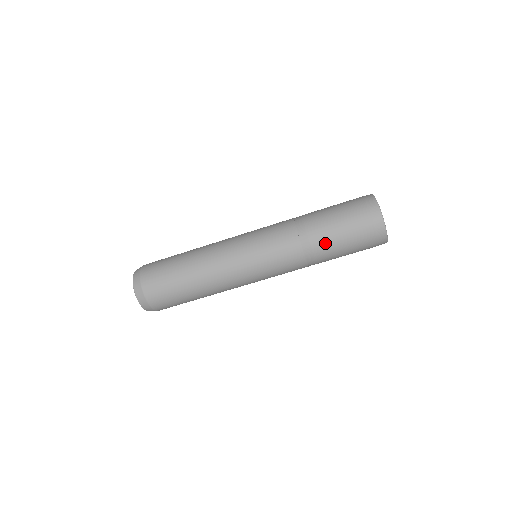
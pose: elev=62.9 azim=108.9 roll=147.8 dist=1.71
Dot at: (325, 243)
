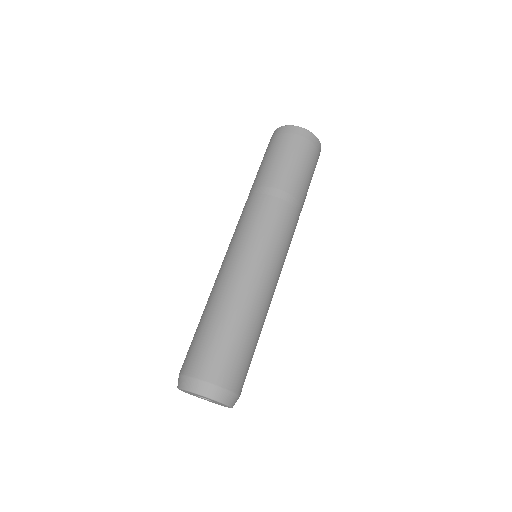
Dot at: (277, 175)
